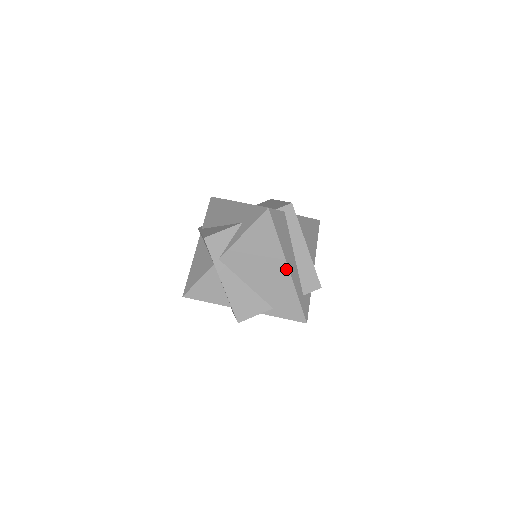
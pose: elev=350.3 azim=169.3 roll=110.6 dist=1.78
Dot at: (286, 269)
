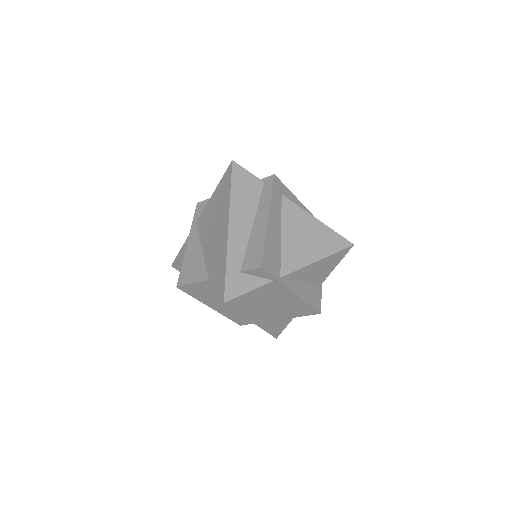
Dot at: (227, 227)
